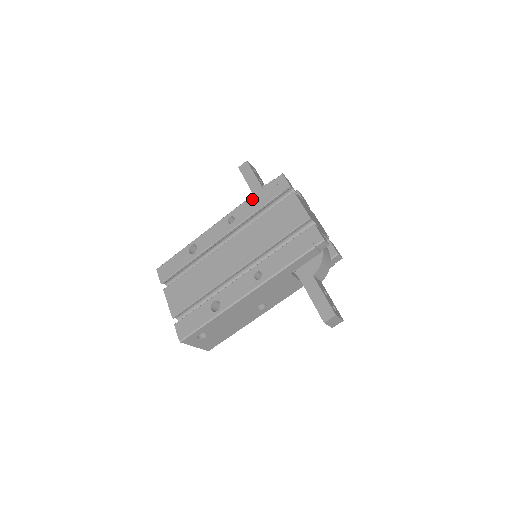
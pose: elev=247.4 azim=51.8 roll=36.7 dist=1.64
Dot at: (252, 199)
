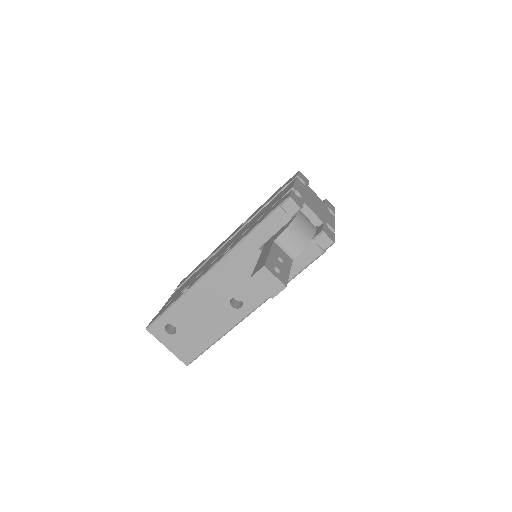
Dot at: (267, 200)
